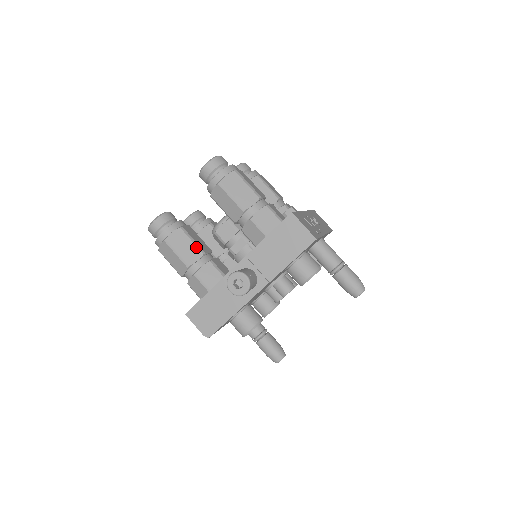
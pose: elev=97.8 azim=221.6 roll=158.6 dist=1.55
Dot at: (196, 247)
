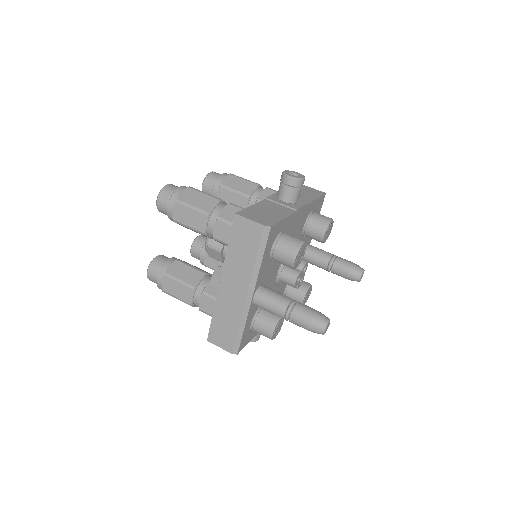
Dot at: occluded
